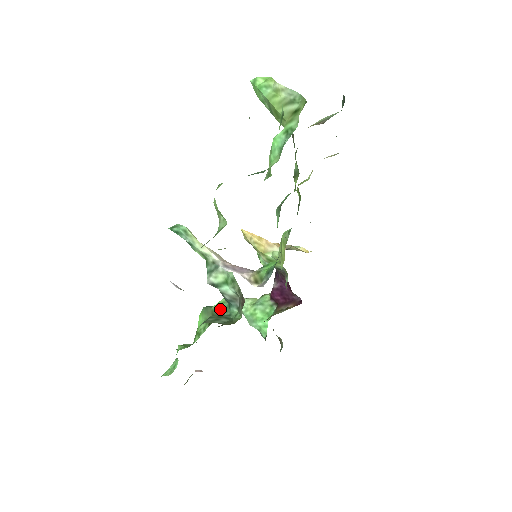
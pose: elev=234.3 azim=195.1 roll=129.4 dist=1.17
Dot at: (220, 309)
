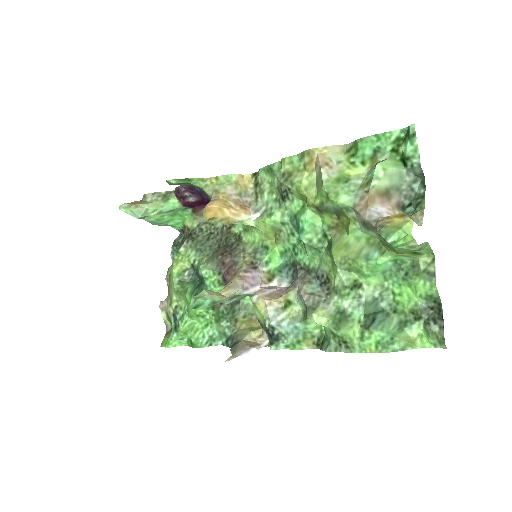
Dot at: occluded
